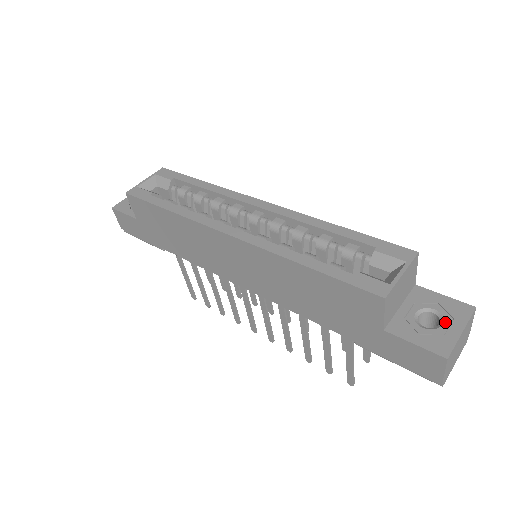
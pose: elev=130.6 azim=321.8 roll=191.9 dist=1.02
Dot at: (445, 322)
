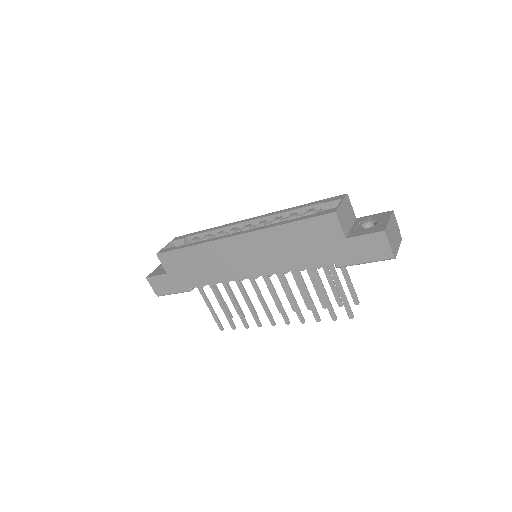
Dot at: (378, 221)
